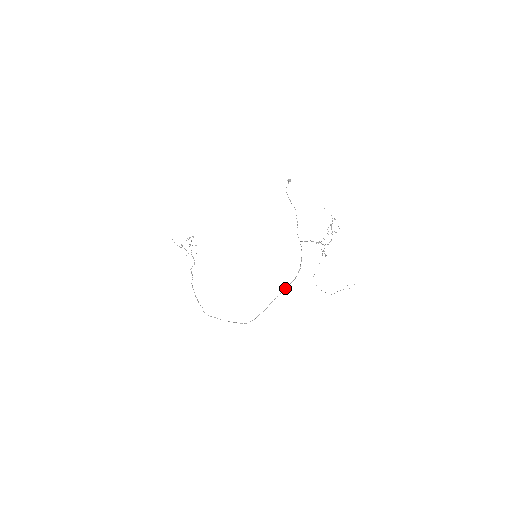
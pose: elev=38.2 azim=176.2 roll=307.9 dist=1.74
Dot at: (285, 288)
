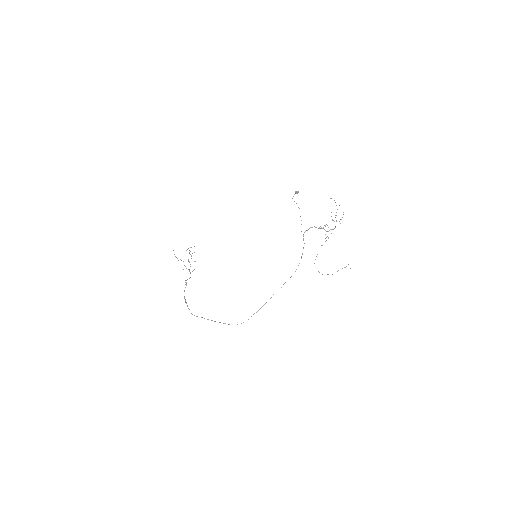
Dot at: (283, 284)
